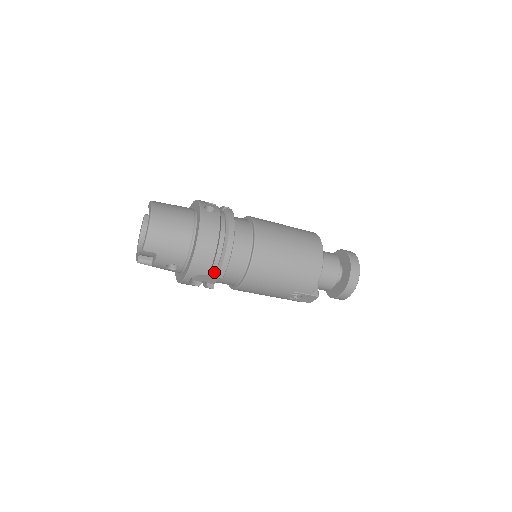
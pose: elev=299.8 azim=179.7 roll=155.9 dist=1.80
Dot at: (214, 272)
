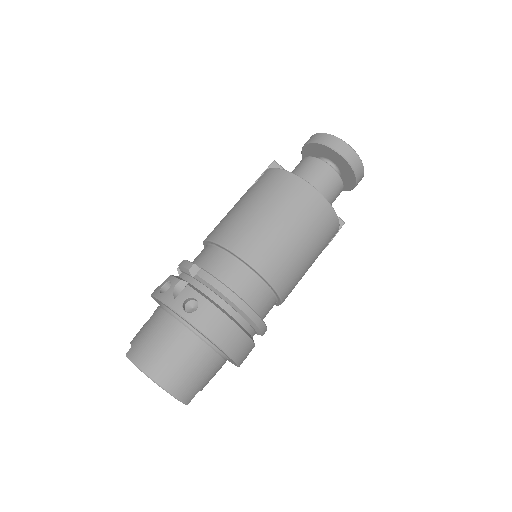
Dot at: occluded
